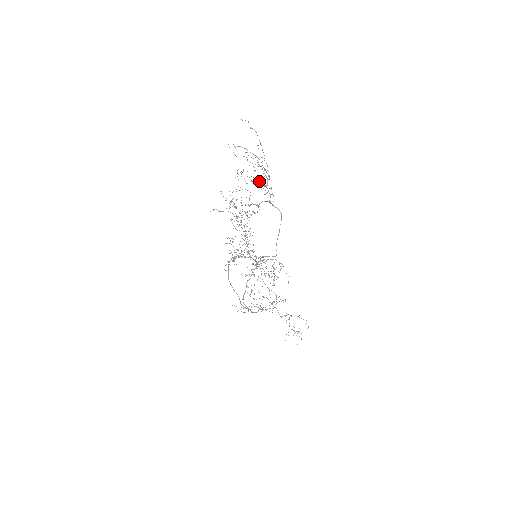
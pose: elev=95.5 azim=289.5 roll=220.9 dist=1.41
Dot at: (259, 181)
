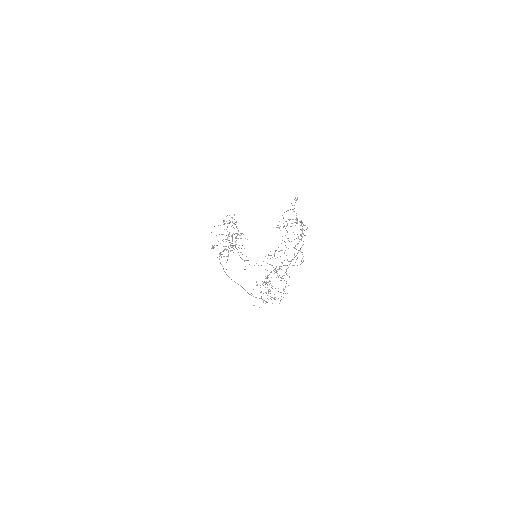
Dot at: occluded
